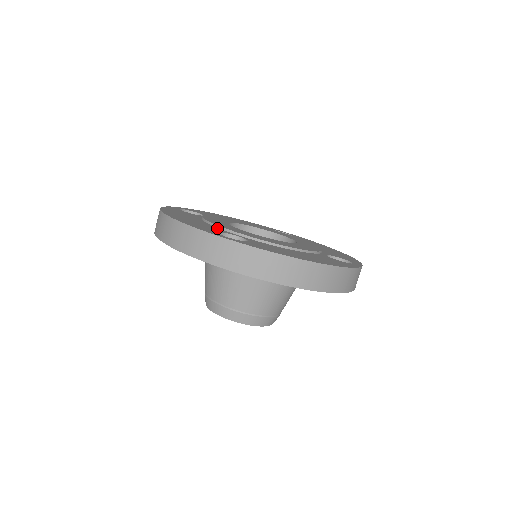
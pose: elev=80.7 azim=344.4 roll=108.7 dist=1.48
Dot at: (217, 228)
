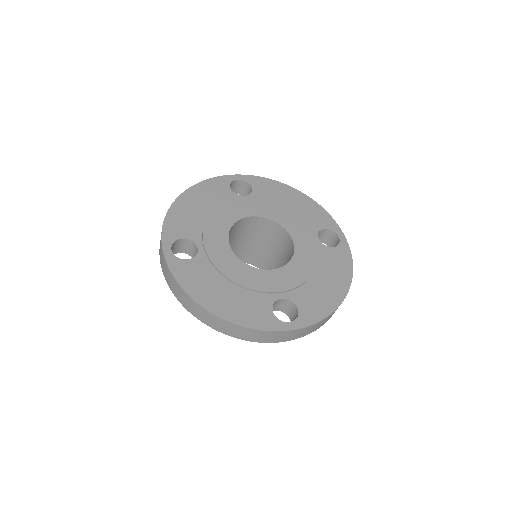
Dot at: (200, 229)
